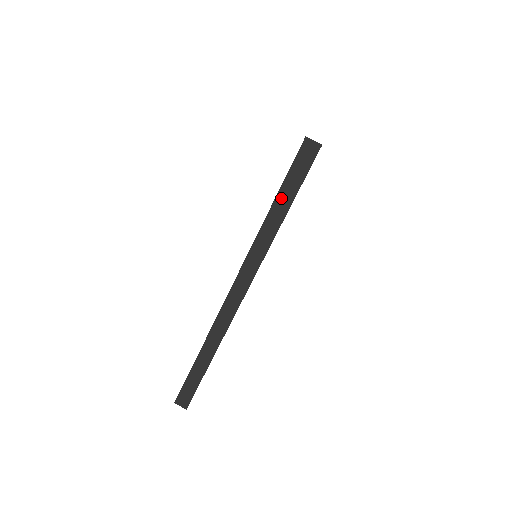
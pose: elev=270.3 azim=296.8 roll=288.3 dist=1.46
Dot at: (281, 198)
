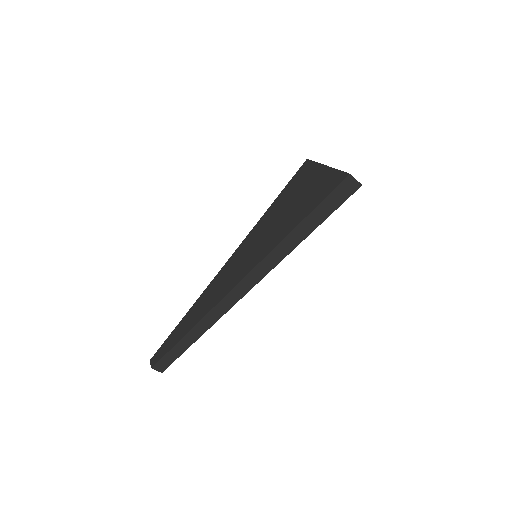
Dot at: (304, 225)
